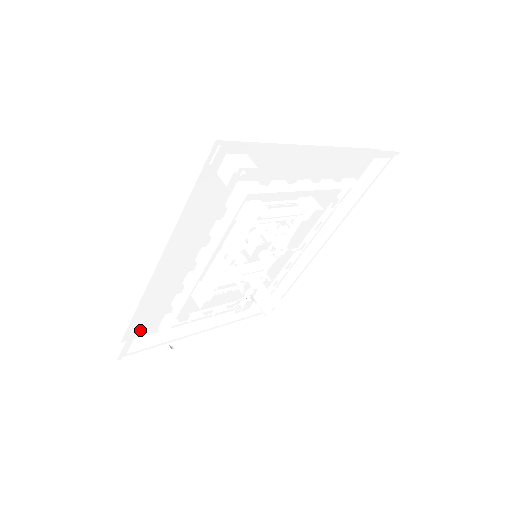
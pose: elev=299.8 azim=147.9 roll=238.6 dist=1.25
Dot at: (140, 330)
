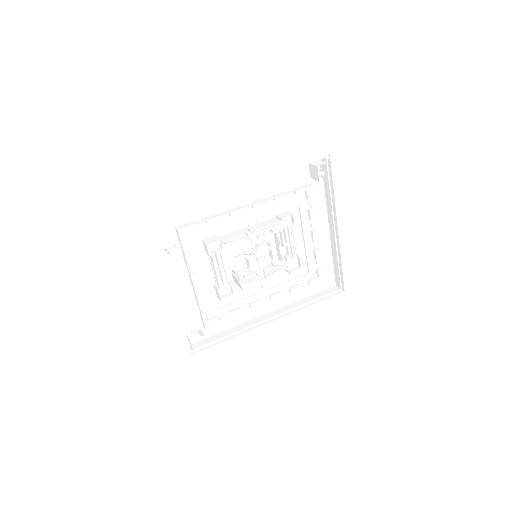
Dot at: (160, 220)
